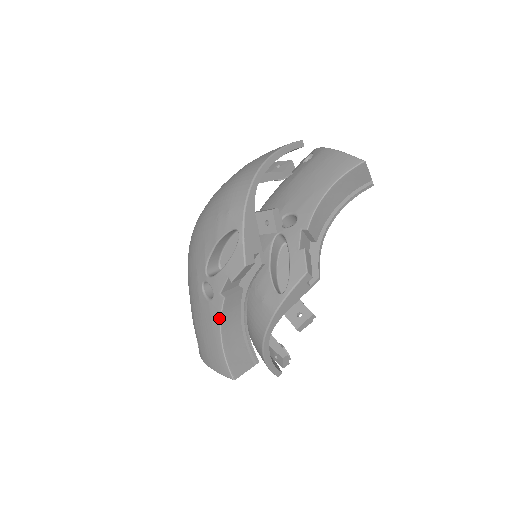
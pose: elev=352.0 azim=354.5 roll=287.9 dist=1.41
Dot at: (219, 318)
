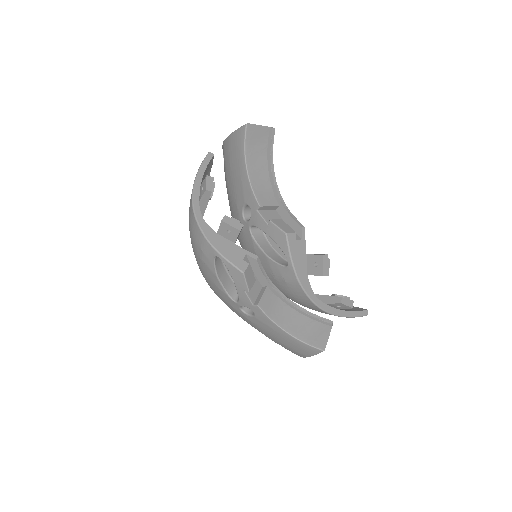
Dot at: (270, 321)
